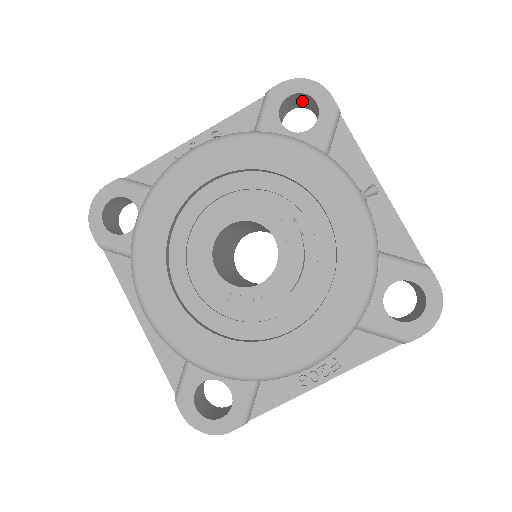
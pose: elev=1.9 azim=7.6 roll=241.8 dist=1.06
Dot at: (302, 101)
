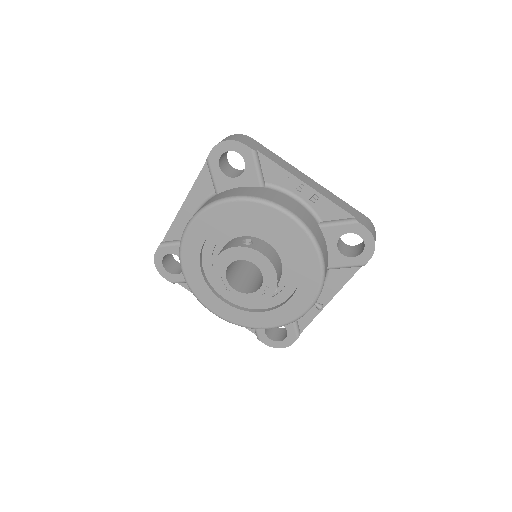
Dot at: occluded
